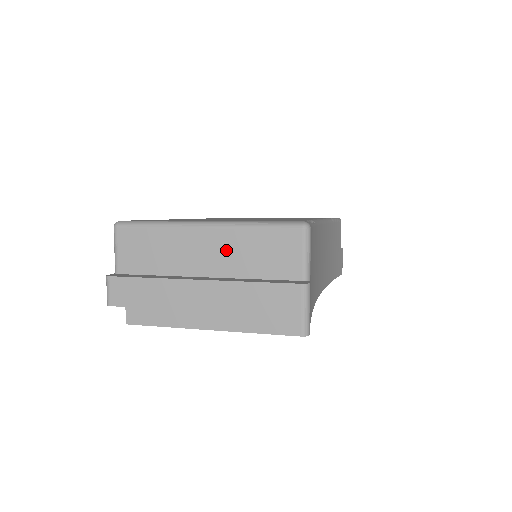
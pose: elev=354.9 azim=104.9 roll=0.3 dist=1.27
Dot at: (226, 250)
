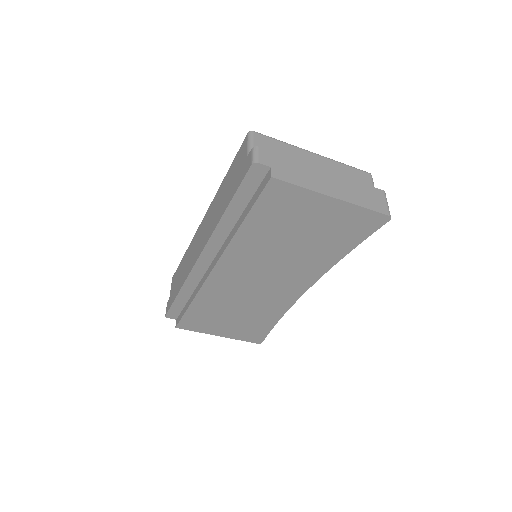
Dot at: (329, 169)
